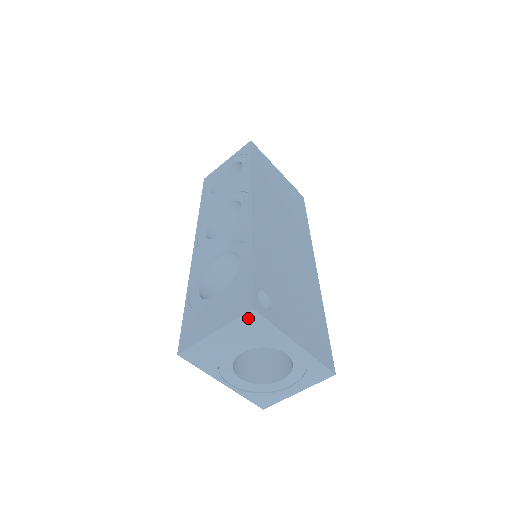
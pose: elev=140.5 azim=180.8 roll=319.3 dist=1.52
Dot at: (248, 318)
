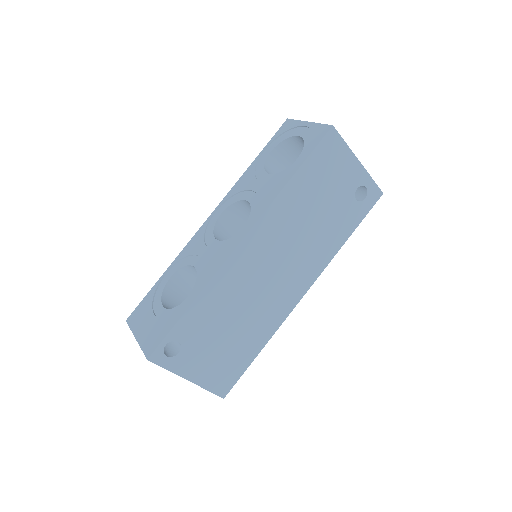
Dot at: occluded
